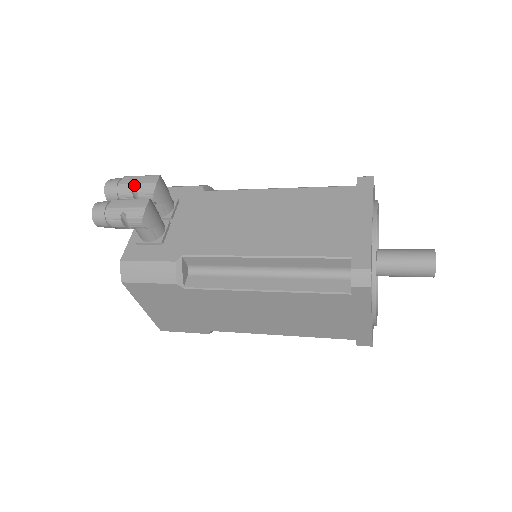
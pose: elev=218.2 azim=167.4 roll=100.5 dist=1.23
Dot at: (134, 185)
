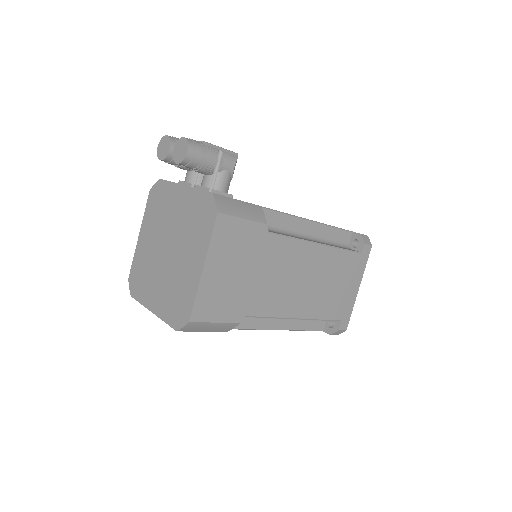
Dot at: occluded
